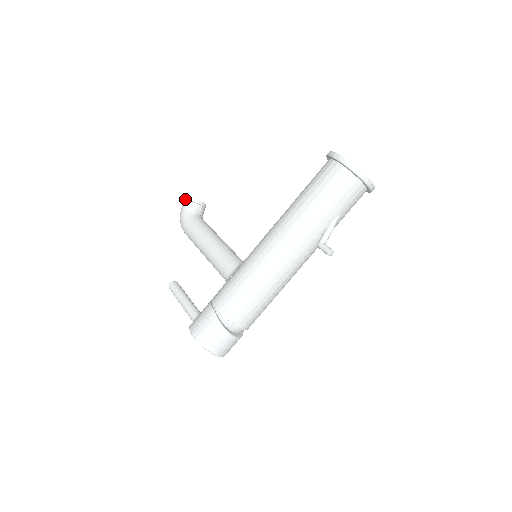
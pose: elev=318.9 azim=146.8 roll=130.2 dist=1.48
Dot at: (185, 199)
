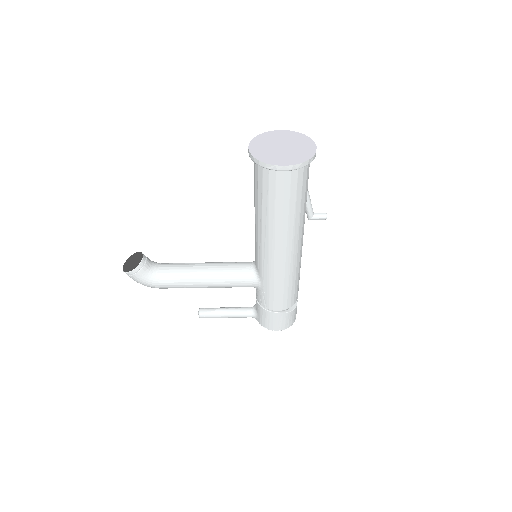
Dot at: (129, 274)
